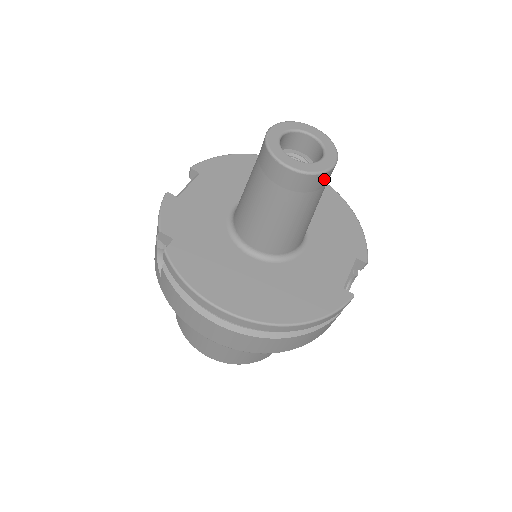
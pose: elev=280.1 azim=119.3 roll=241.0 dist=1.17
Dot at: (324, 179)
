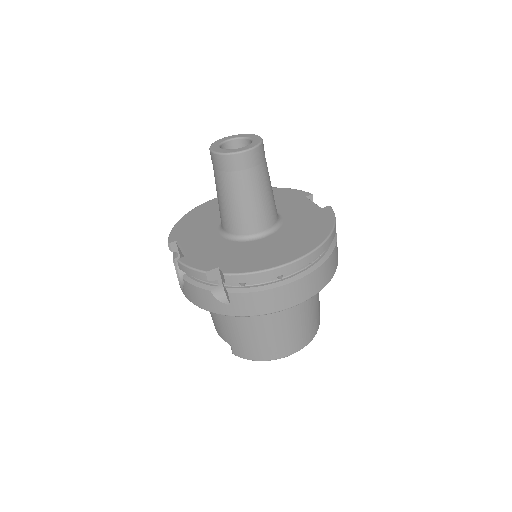
Dot at: (263, 147)
